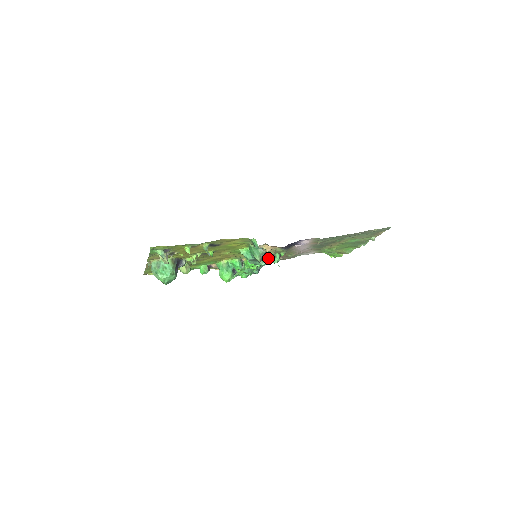
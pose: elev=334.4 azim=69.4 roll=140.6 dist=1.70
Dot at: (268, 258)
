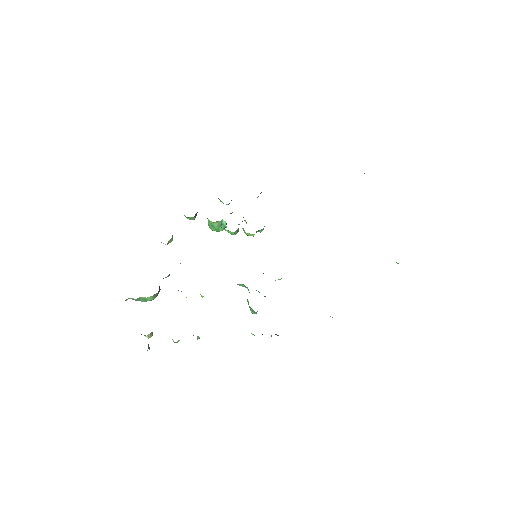
Dot at: occluded
